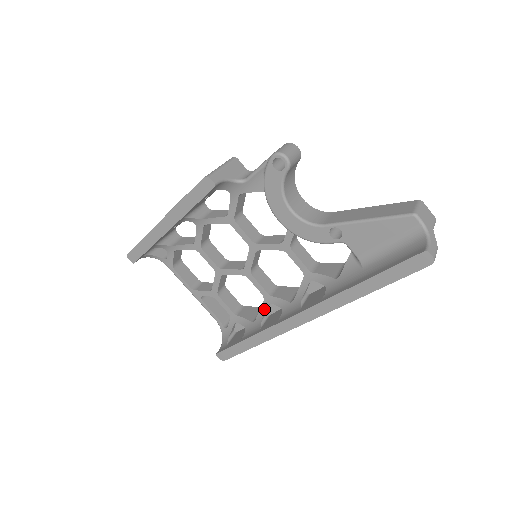
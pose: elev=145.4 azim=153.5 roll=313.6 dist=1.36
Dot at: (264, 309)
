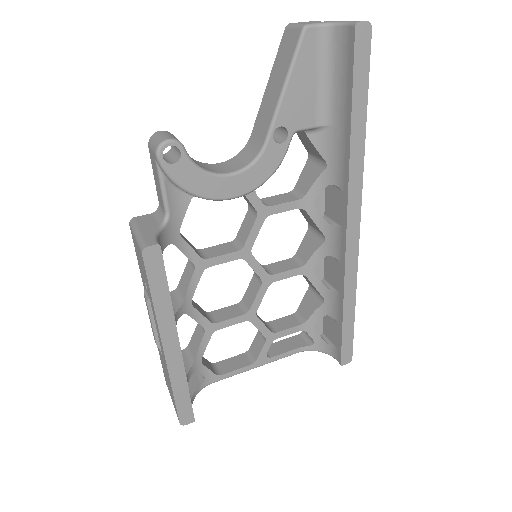
Dot at: (316, 280)
